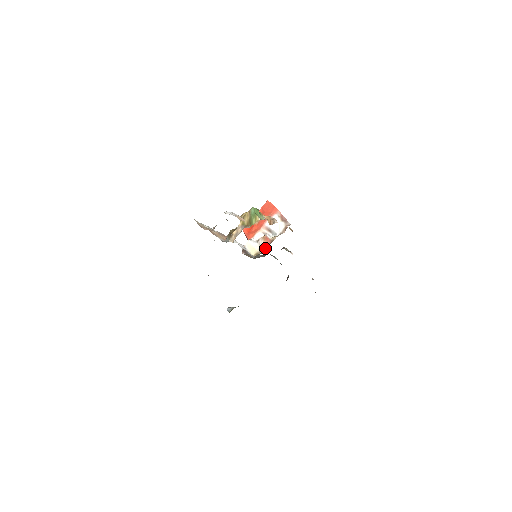
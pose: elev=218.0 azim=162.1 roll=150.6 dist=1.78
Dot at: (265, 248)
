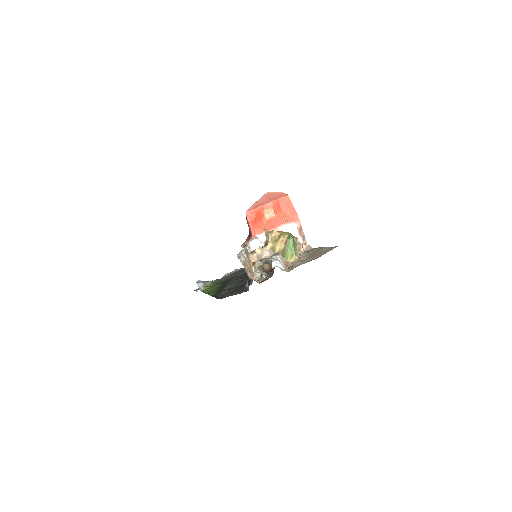
Dot at: occluded
